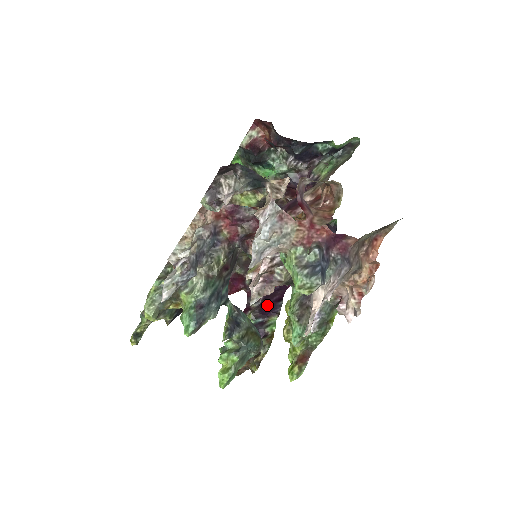
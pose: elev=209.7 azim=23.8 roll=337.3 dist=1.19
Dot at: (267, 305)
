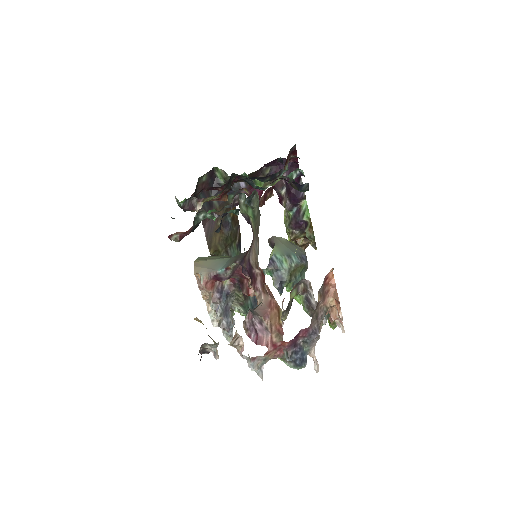
Dot at: (292, 193)
